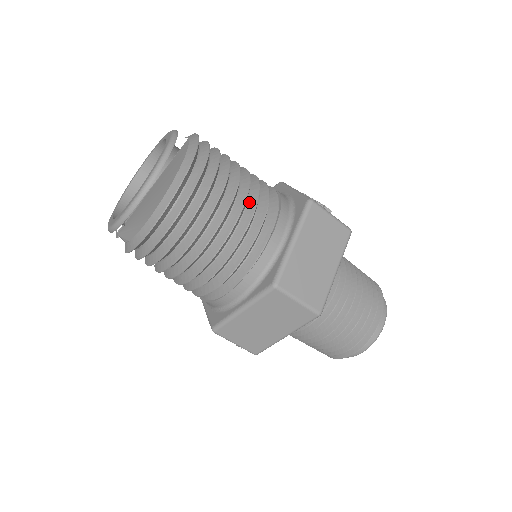
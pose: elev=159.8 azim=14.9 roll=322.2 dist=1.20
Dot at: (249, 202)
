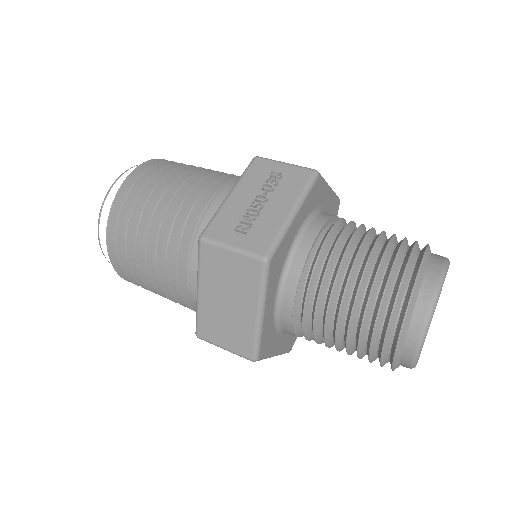
Dot at: occluded
